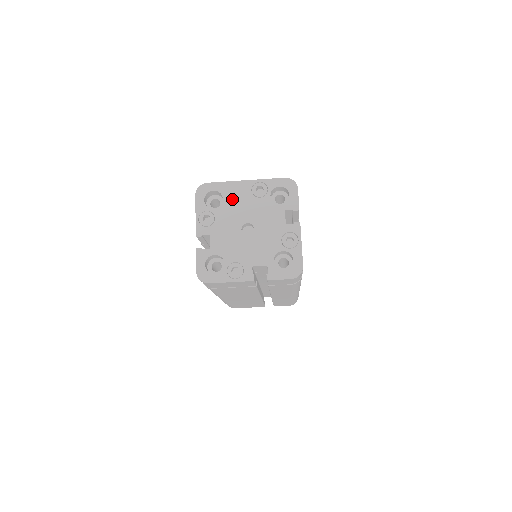
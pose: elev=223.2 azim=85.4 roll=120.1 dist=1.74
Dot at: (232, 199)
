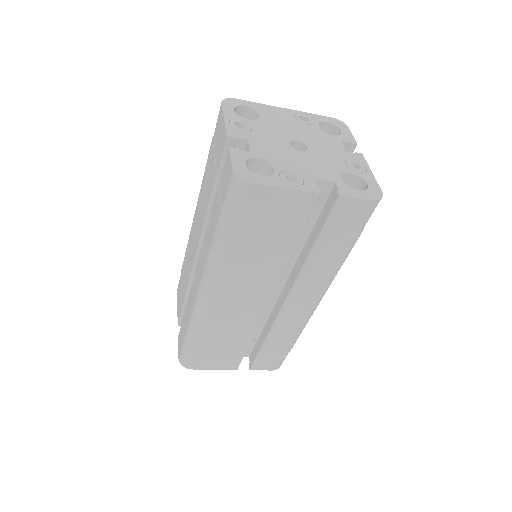
Dot at: (271, 118)
